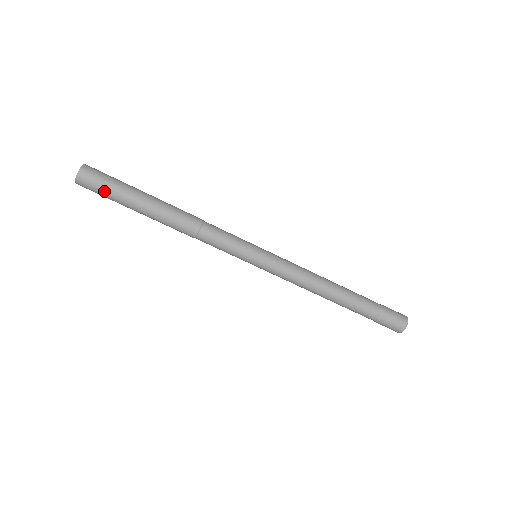
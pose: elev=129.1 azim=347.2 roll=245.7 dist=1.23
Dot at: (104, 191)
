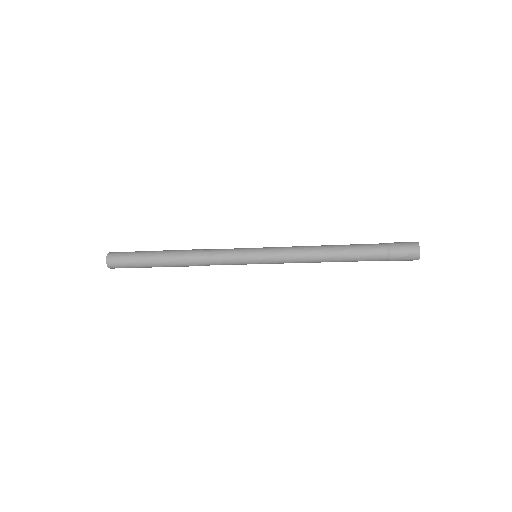
Dot at: (127, 264)
